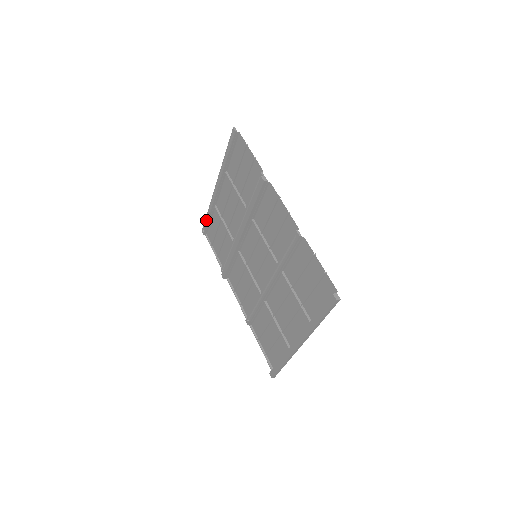
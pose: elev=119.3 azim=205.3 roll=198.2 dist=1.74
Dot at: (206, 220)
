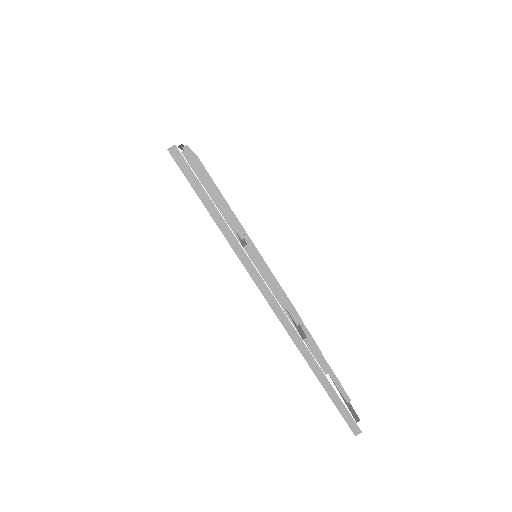
Dot at: occluded
